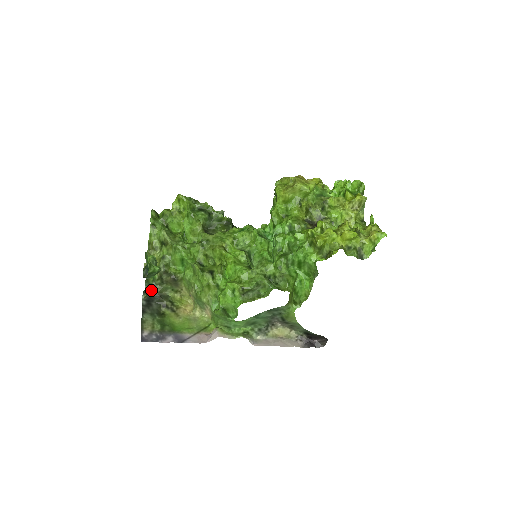
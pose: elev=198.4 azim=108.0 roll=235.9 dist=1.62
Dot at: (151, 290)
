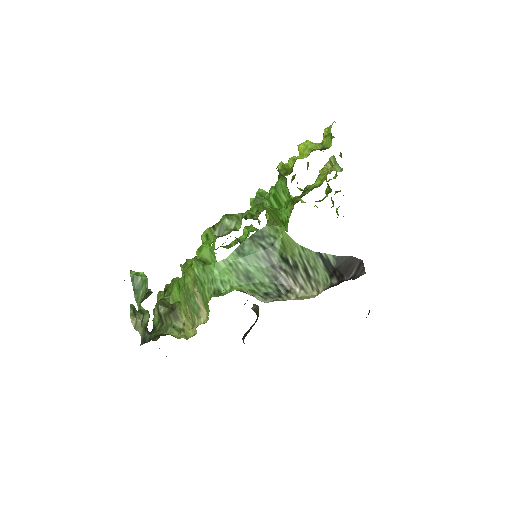
Dot at: occluded
